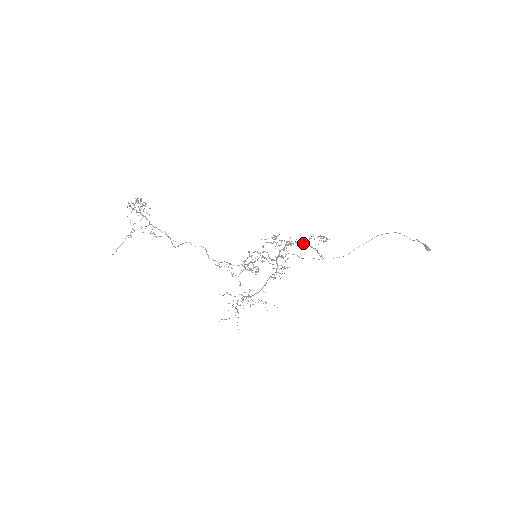
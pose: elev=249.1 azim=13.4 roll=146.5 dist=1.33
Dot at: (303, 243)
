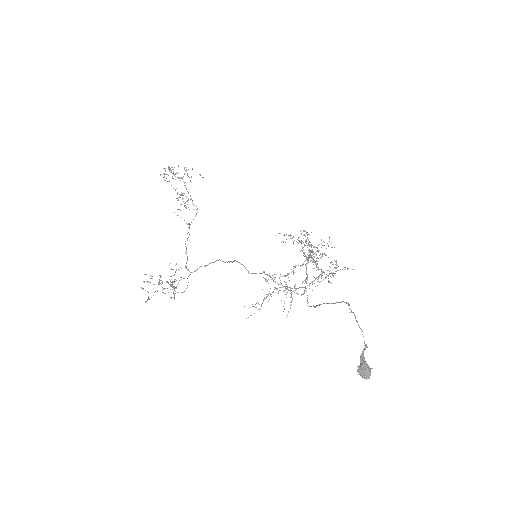
Dot at: (307, 258)
